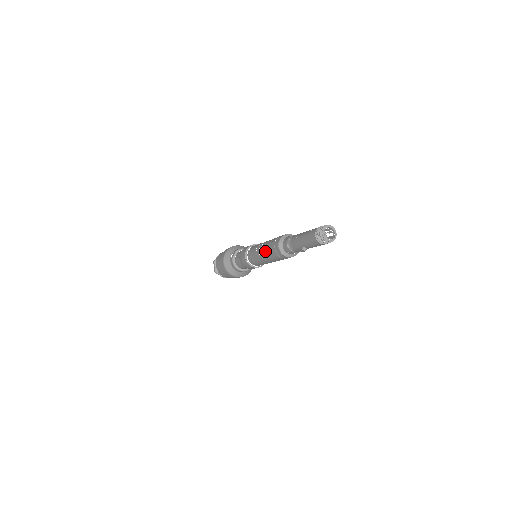
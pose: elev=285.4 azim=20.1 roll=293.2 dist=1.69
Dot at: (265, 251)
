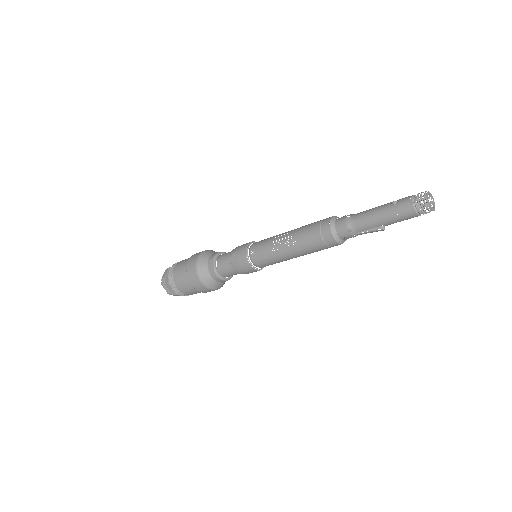
Dot at: (298, 246)
